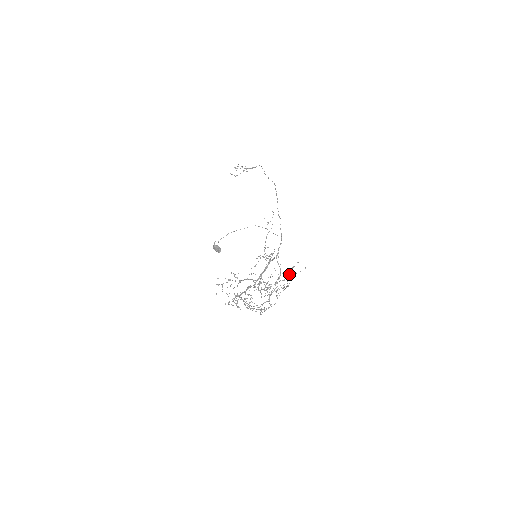
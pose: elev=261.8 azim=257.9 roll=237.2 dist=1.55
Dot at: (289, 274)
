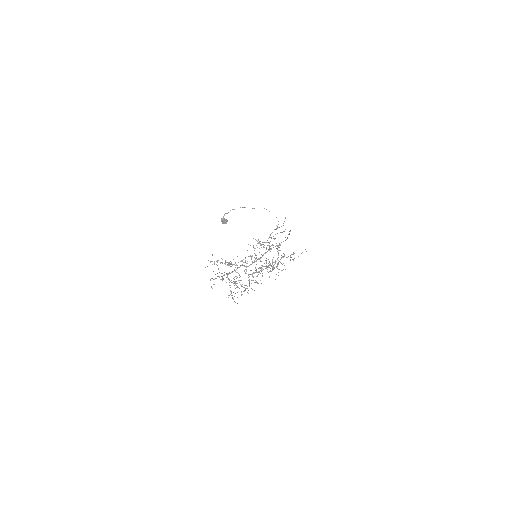
Dot at: (286, 257)
